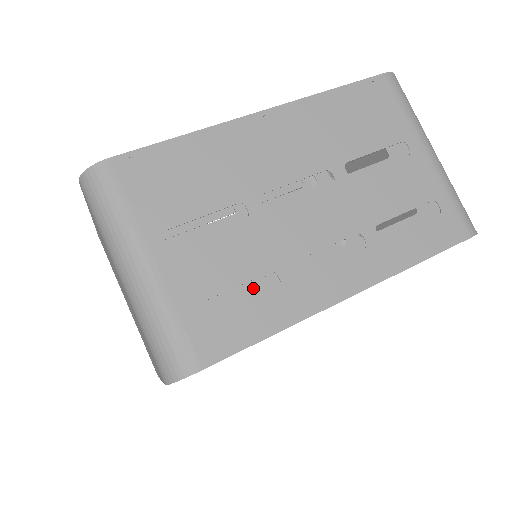
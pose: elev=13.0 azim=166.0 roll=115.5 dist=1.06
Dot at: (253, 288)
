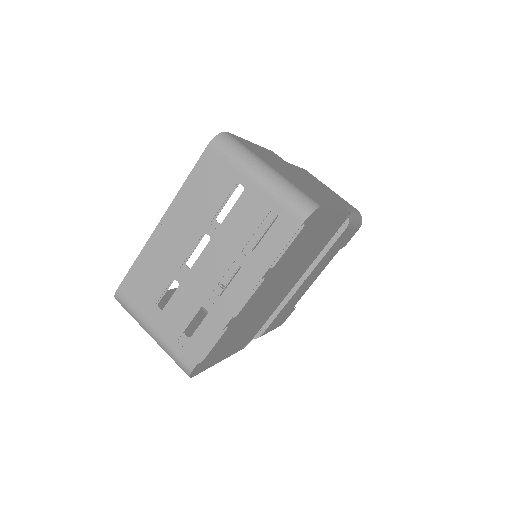
Dot at: occluded
